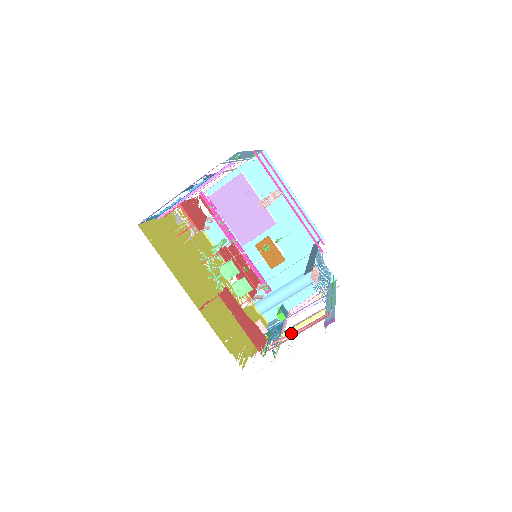
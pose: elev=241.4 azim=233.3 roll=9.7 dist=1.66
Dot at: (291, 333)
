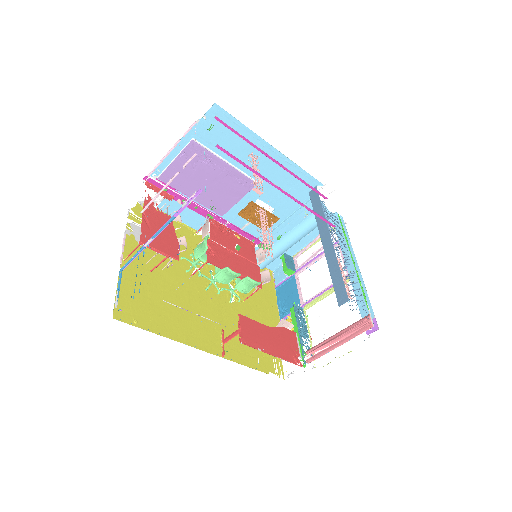
Dot at: (329, 342)
